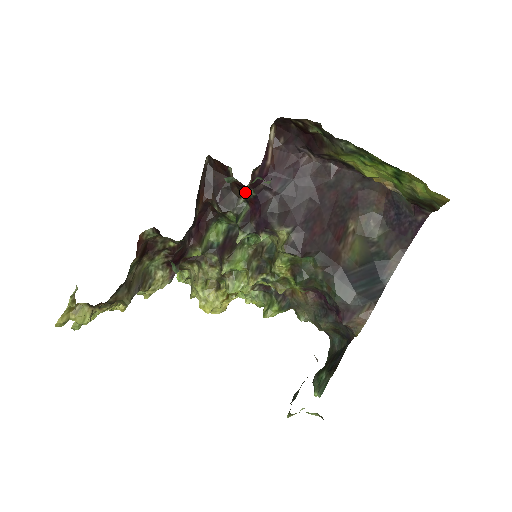
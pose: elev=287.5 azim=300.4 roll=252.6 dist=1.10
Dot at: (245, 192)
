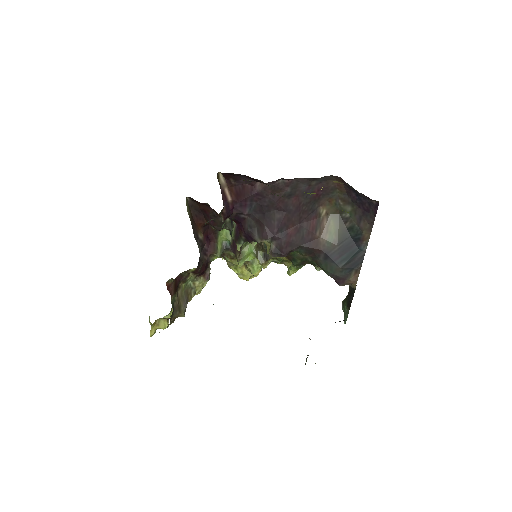
Dot at: occluded
